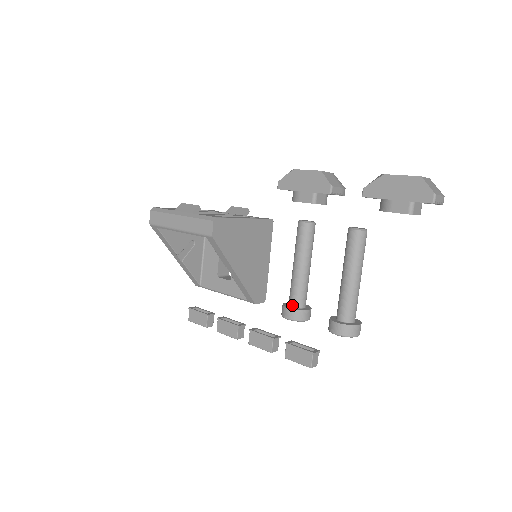
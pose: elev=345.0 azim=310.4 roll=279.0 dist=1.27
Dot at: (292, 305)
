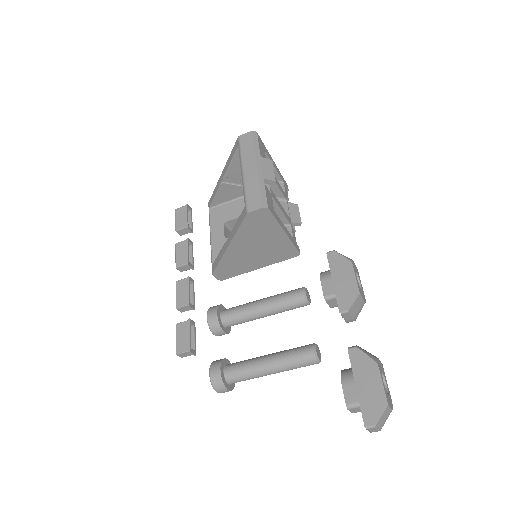
Dot at: (222, 315)
